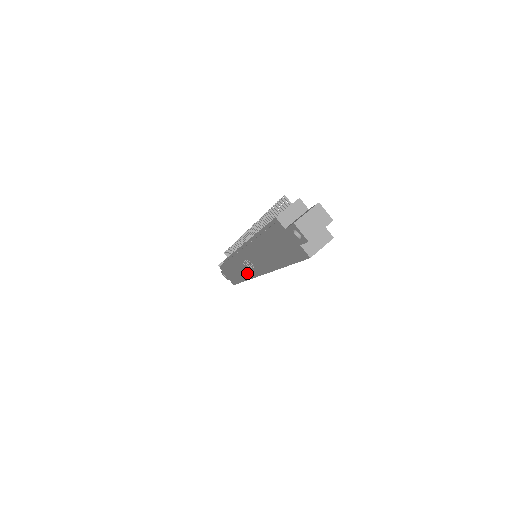
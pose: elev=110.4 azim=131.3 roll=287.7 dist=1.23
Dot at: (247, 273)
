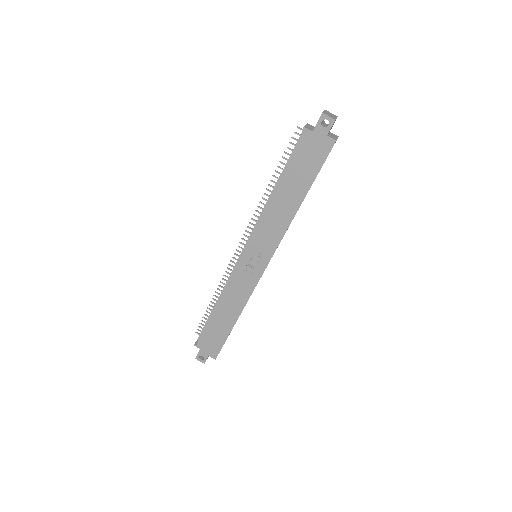
Dot at: (249, 286)
